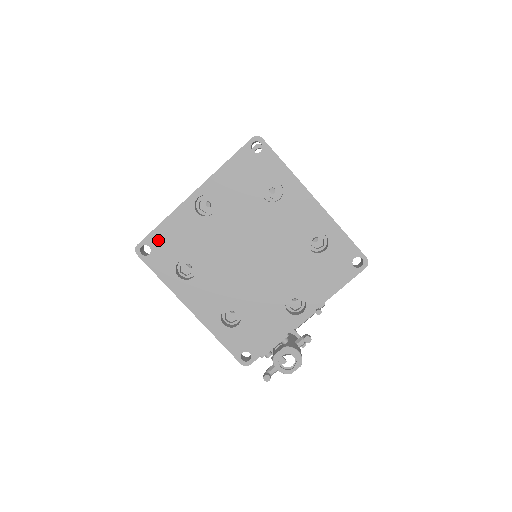
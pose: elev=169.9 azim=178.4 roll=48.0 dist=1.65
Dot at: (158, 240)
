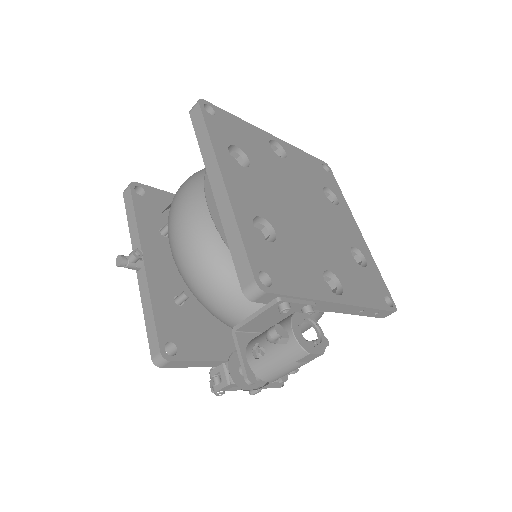
Dot at: (226, 119)
